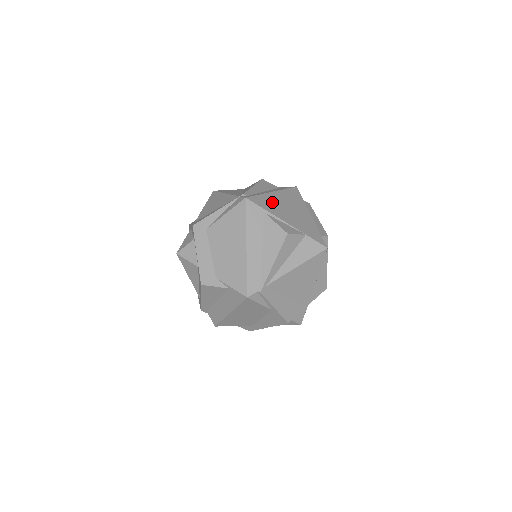
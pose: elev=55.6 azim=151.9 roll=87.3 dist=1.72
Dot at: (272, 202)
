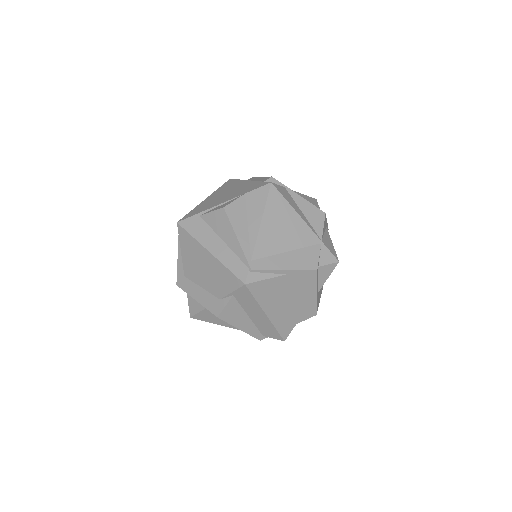
Dot at: (205, 205)
